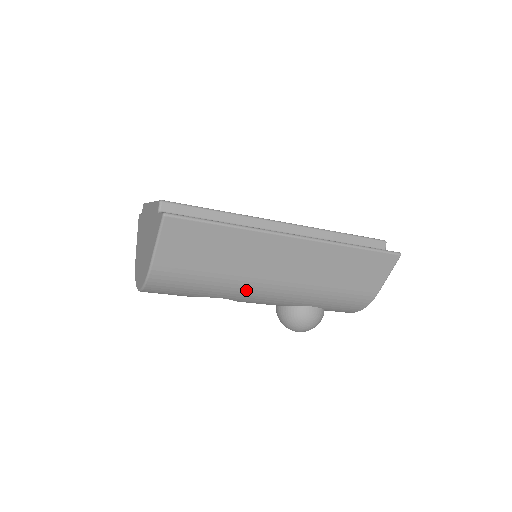
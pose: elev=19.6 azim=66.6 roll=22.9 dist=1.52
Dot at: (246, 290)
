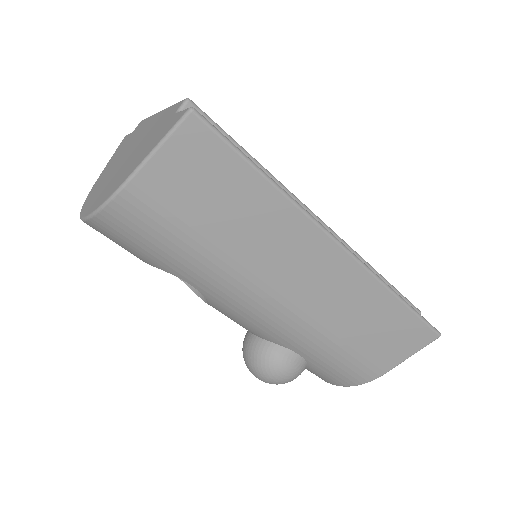
Dot at: (235, 289)
